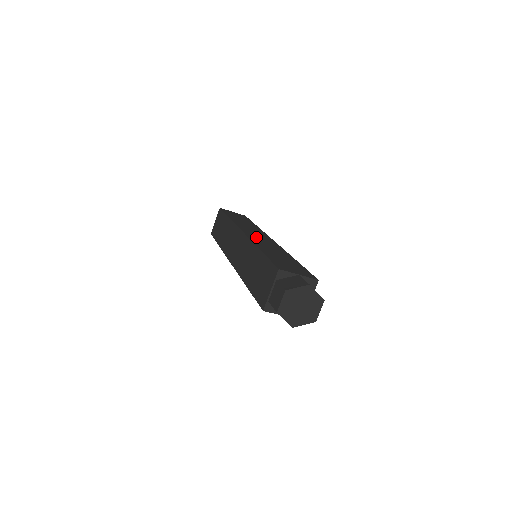
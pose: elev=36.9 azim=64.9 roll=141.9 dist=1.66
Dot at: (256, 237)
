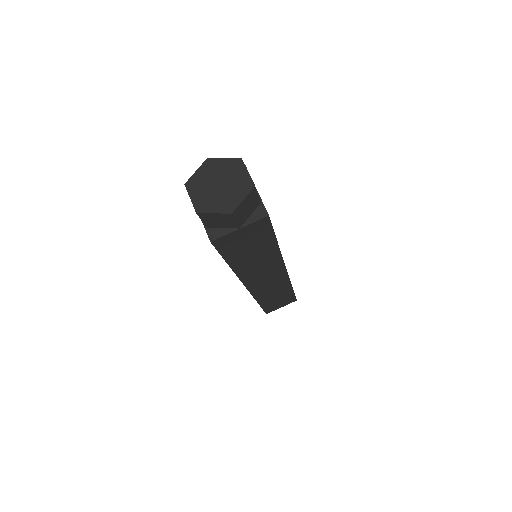
Dot at: occluded
